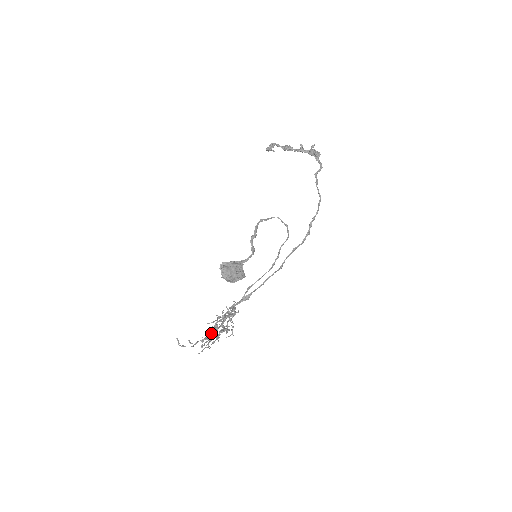
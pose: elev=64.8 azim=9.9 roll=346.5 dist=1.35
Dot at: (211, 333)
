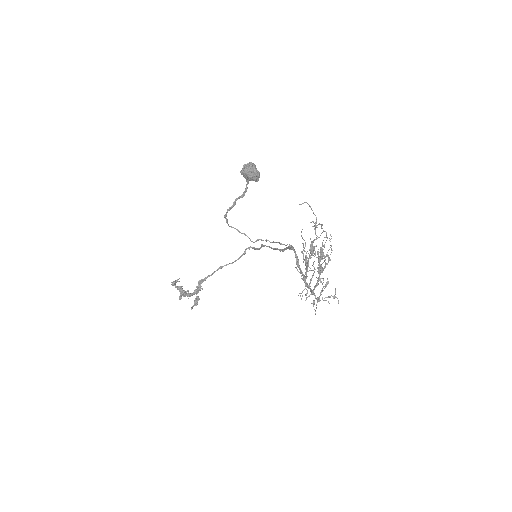
Dot at: (318, 259)
